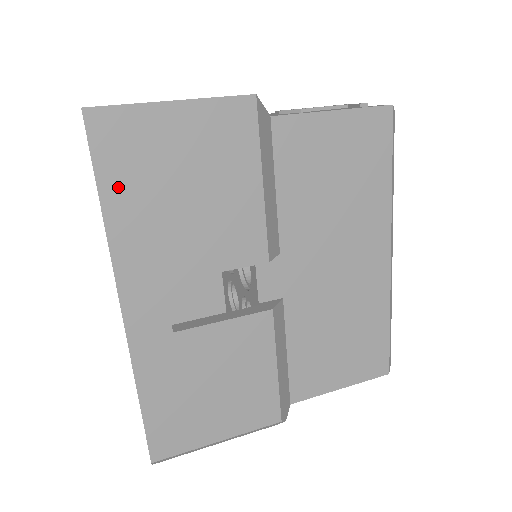
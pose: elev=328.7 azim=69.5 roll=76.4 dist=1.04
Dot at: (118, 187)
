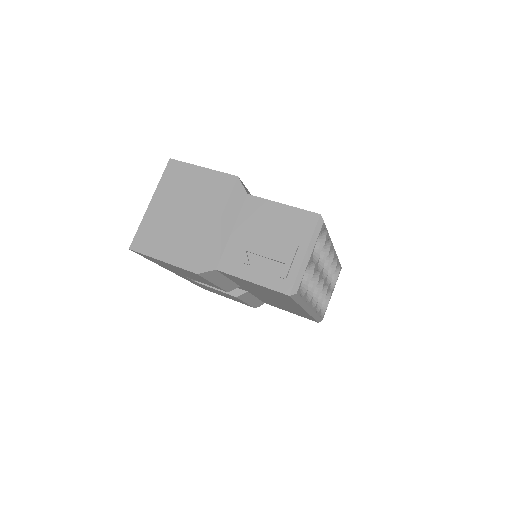
Dot at: (154, 261)
